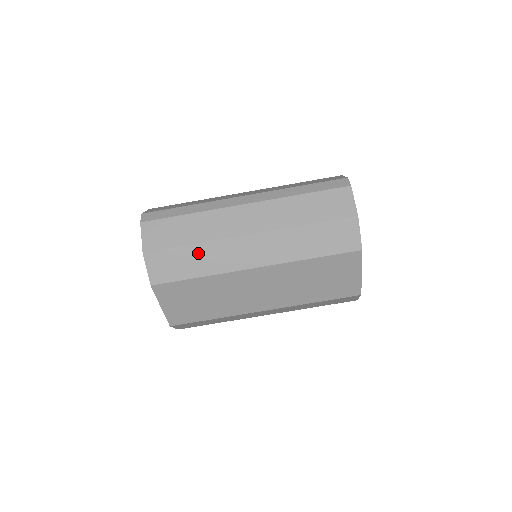
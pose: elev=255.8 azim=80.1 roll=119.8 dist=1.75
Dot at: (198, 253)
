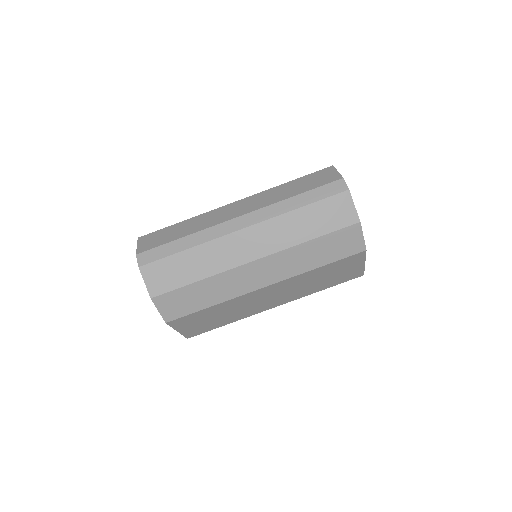
Dot at: (206, 287)
